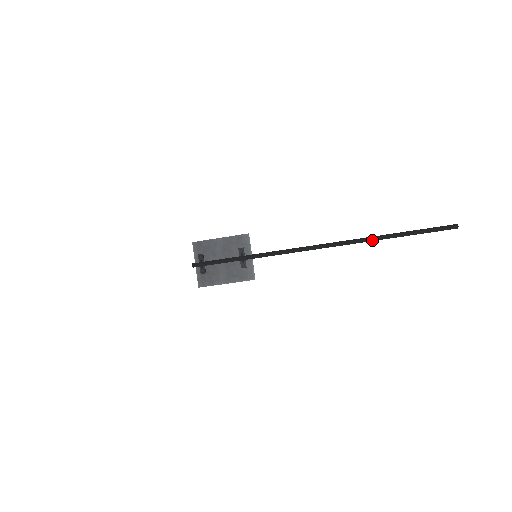
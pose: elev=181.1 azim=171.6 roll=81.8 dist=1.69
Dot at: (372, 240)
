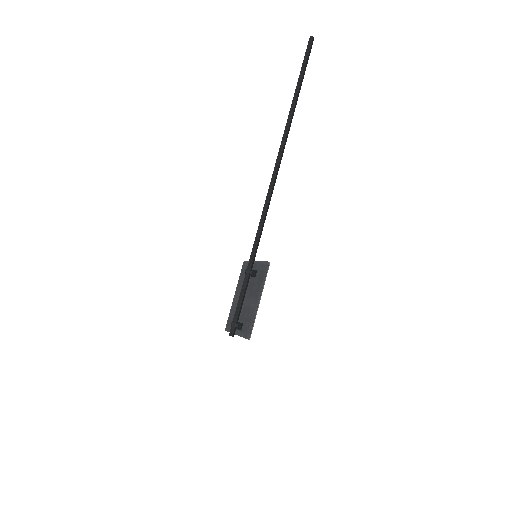
Dot at: (289, 122)
